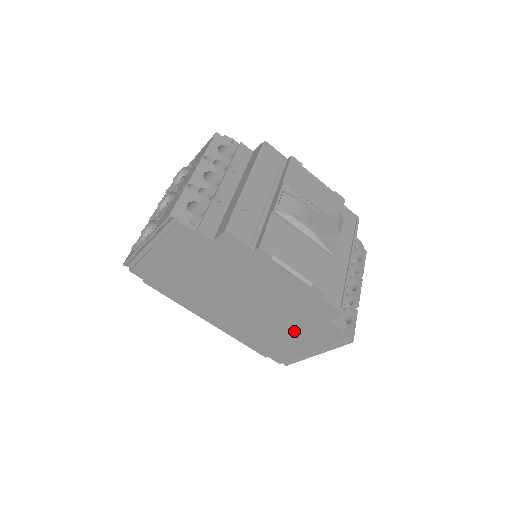
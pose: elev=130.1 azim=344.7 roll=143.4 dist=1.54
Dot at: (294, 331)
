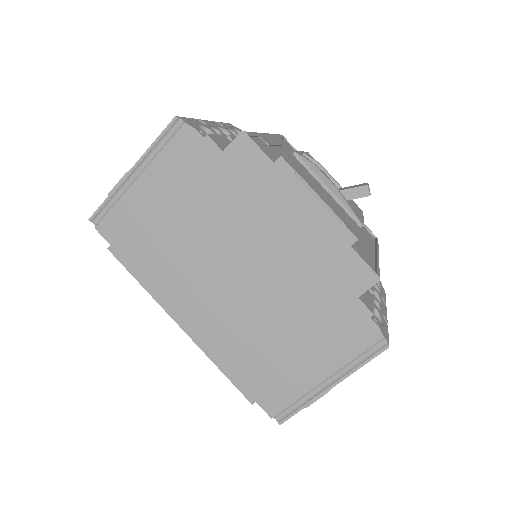
Dot at: (305, 330)
